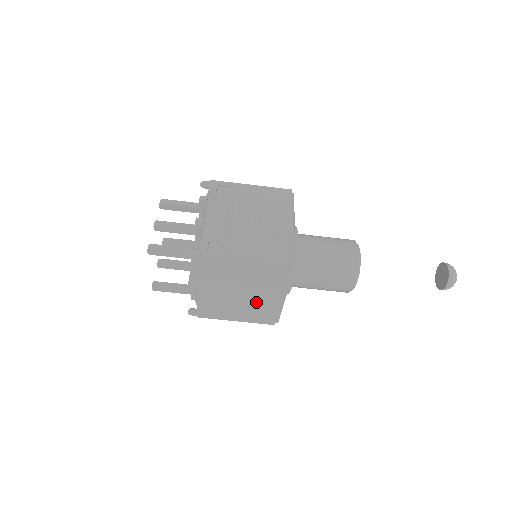
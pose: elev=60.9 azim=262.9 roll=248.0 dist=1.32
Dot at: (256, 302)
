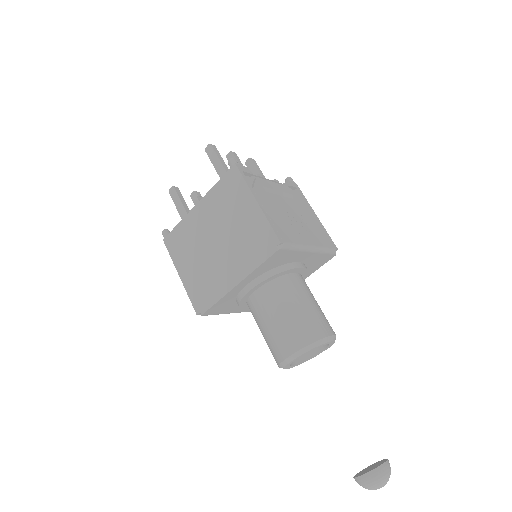
Dot at: (214, 266)
